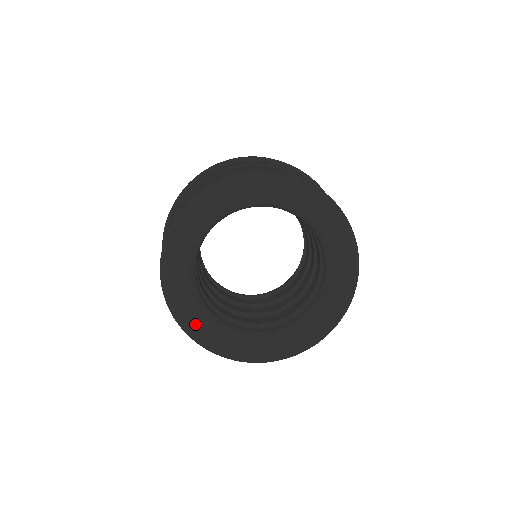
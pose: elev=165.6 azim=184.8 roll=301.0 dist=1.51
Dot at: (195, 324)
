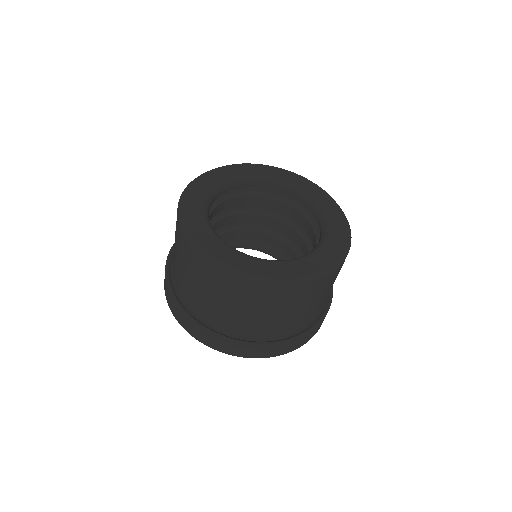
Dot at: (223, 254)
